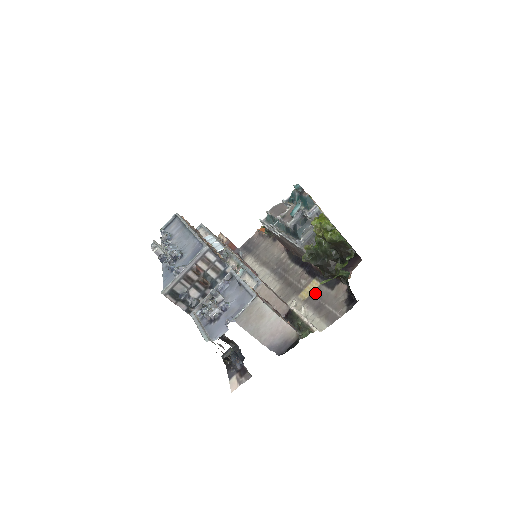
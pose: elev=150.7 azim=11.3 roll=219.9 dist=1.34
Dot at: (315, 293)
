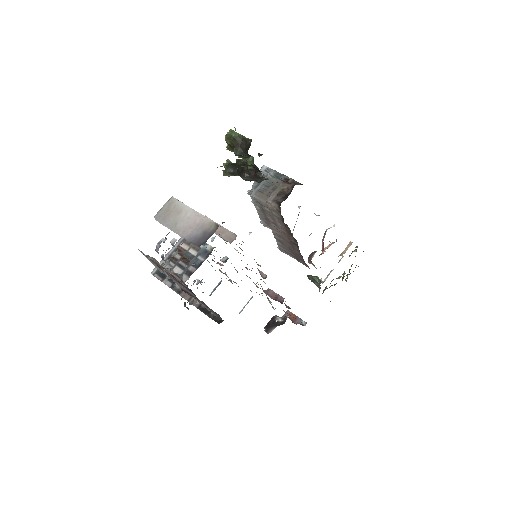
Dot at: occluded
